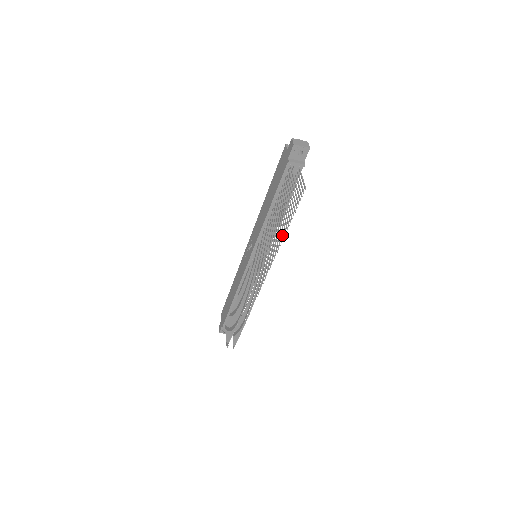
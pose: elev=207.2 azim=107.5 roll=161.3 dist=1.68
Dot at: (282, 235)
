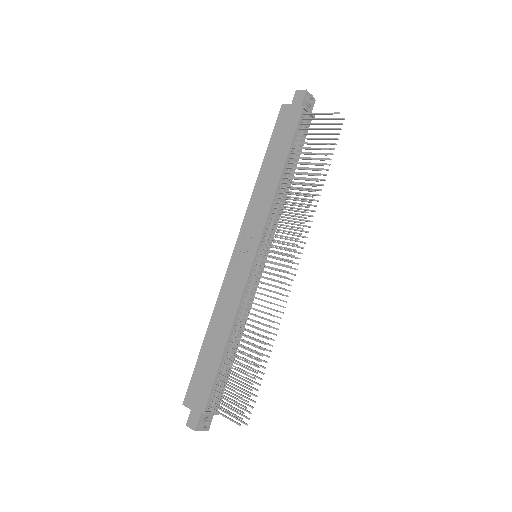
Dot at: (316, 189)
